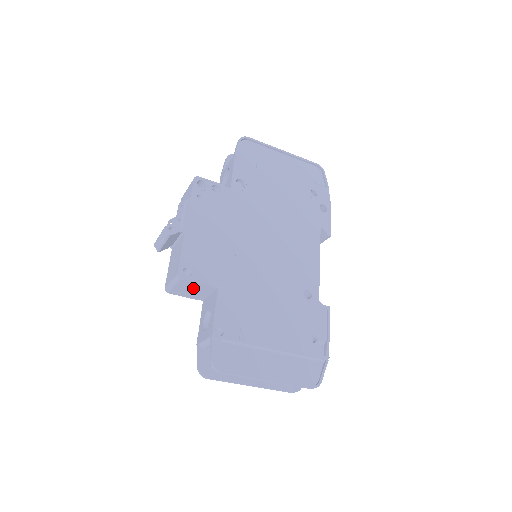
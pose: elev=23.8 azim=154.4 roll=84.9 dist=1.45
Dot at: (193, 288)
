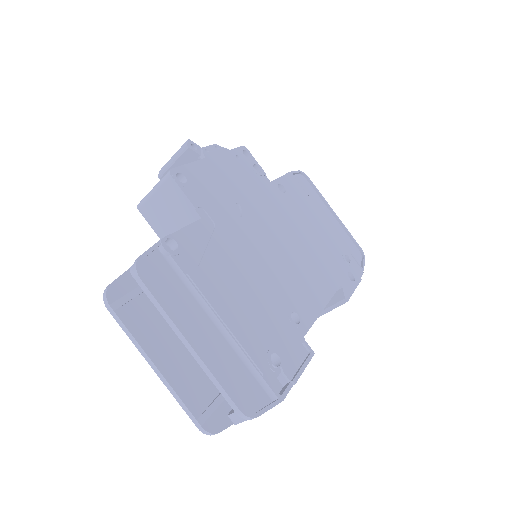
Dot at: (173, 207)
